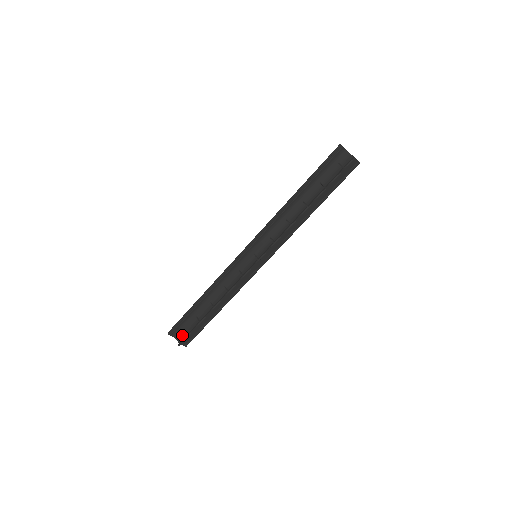
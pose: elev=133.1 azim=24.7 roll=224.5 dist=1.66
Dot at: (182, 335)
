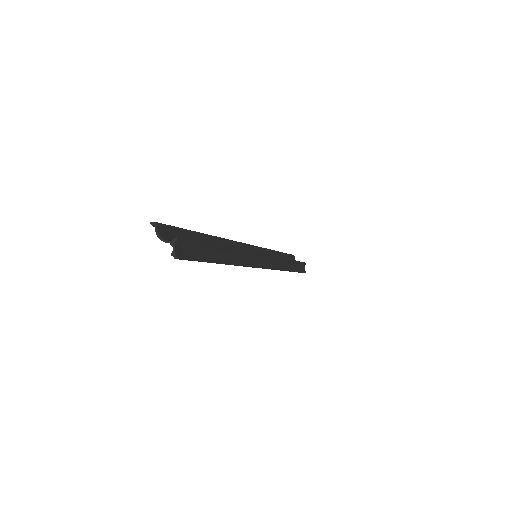
Dot at: occluded
